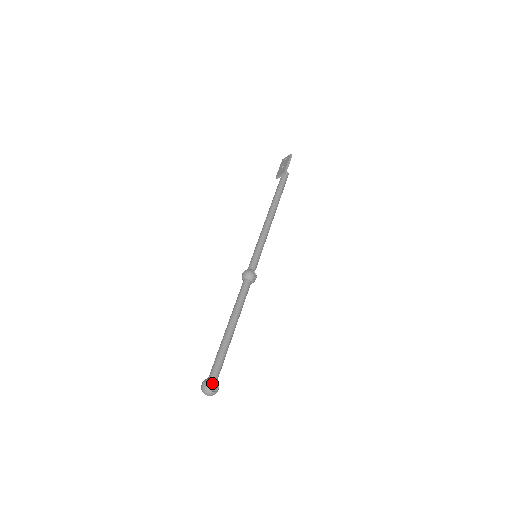
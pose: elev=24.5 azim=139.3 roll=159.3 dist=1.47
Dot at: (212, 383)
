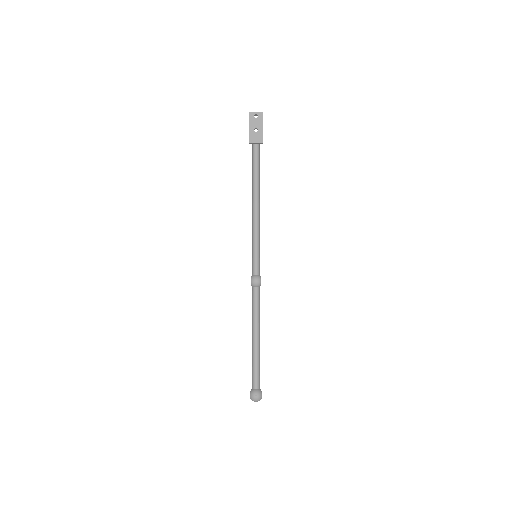
Dot at: occluded
